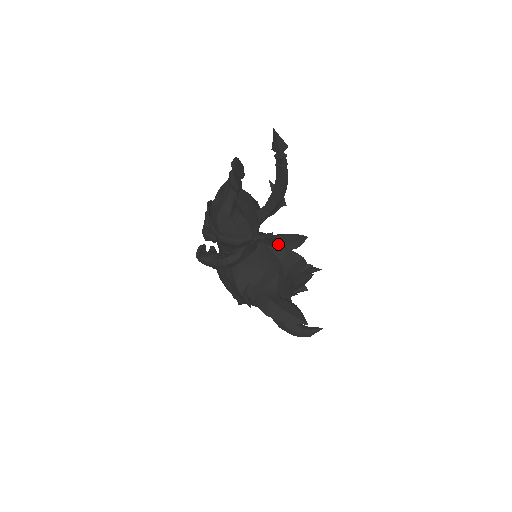
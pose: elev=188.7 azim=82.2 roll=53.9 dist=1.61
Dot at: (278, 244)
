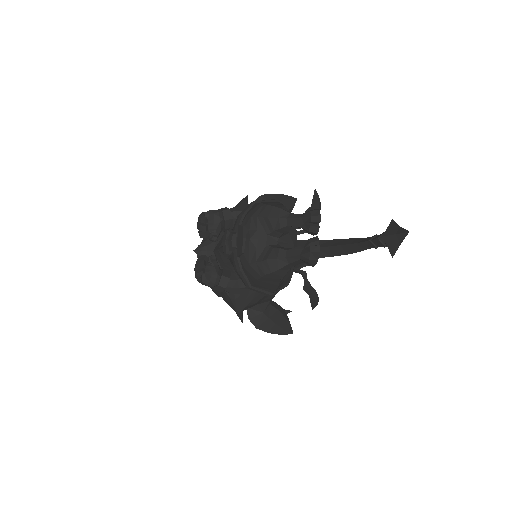
Dot at: occluded
